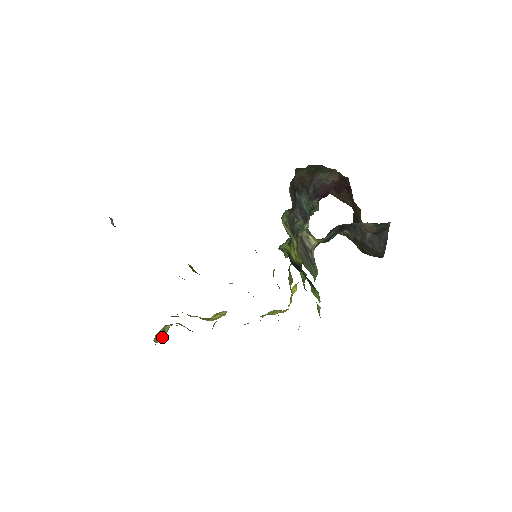
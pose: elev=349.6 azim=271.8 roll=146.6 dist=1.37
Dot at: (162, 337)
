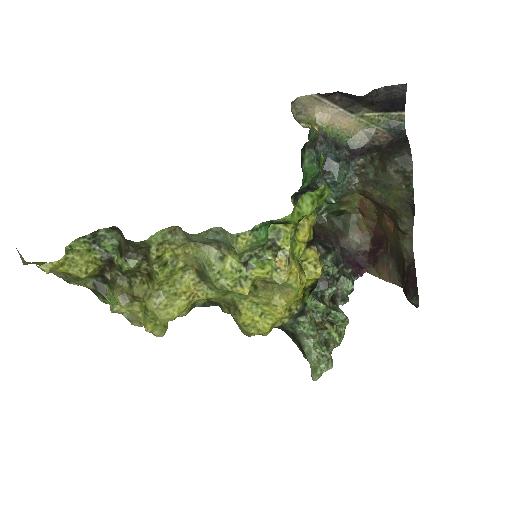
Dot at: (79, 256)
